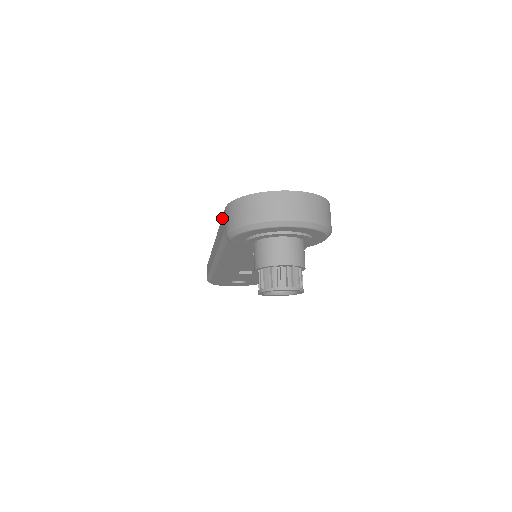
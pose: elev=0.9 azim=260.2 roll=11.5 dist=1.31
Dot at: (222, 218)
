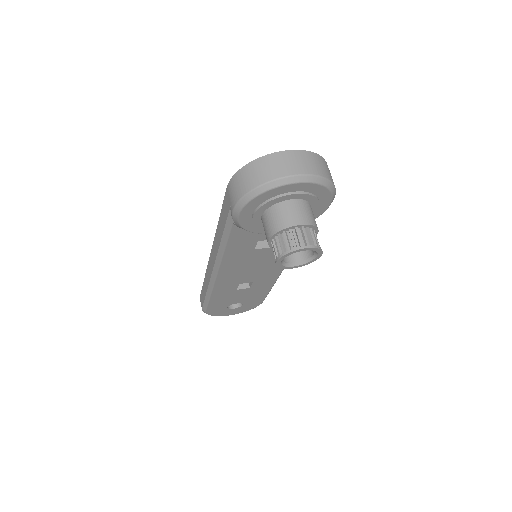
Dot at: (223, 204)
